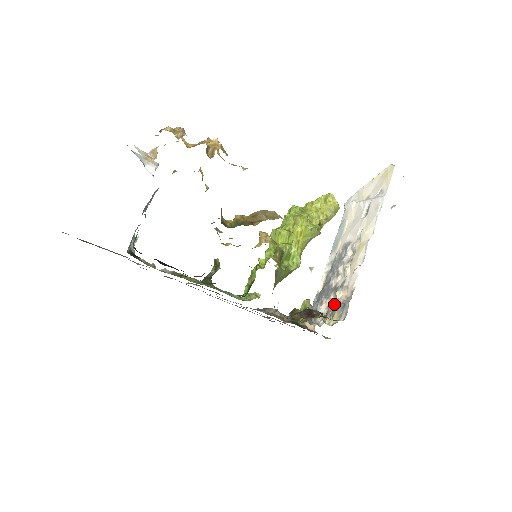
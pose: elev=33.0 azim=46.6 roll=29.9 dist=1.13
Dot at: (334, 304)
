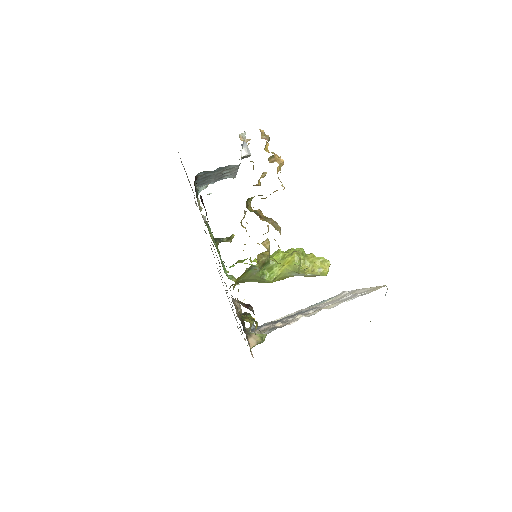
Dot at: (271, 327)
